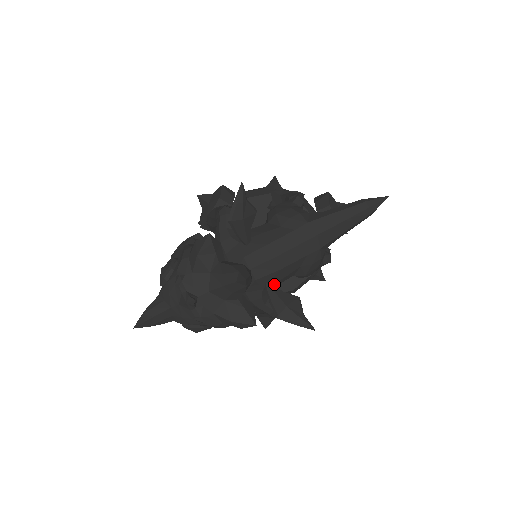
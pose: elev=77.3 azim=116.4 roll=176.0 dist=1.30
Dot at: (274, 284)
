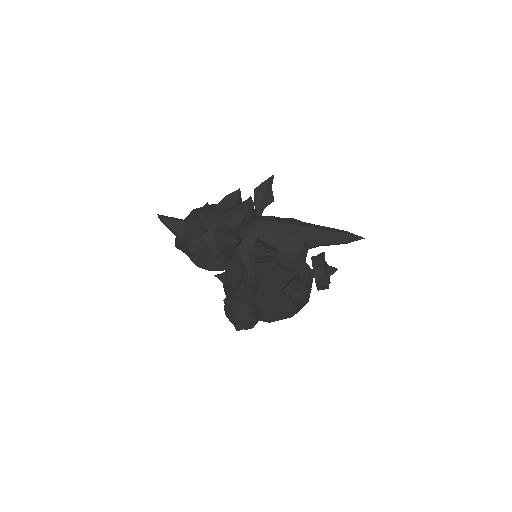
Dot at: occluded
